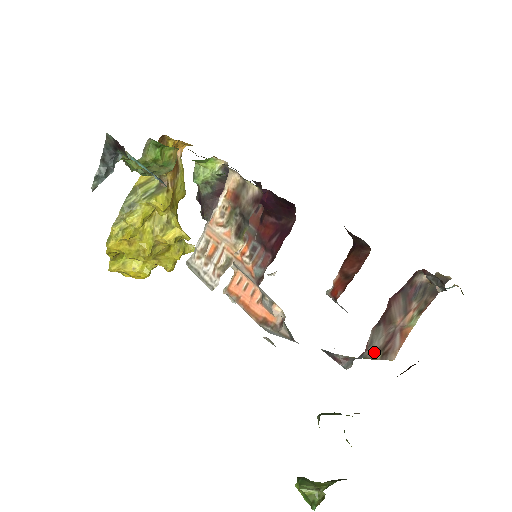
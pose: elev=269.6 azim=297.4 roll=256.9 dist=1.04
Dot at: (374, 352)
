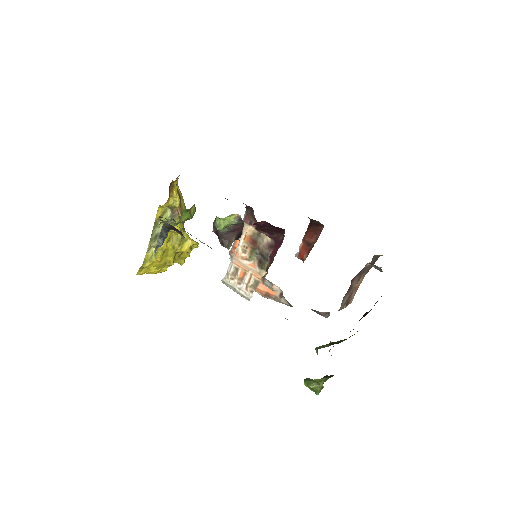
Dot at: (343, 306)
